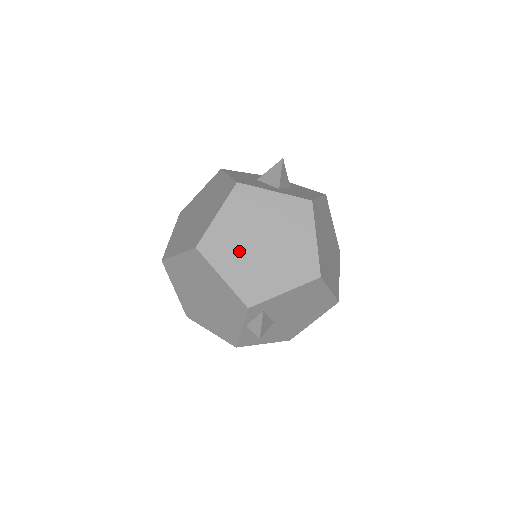
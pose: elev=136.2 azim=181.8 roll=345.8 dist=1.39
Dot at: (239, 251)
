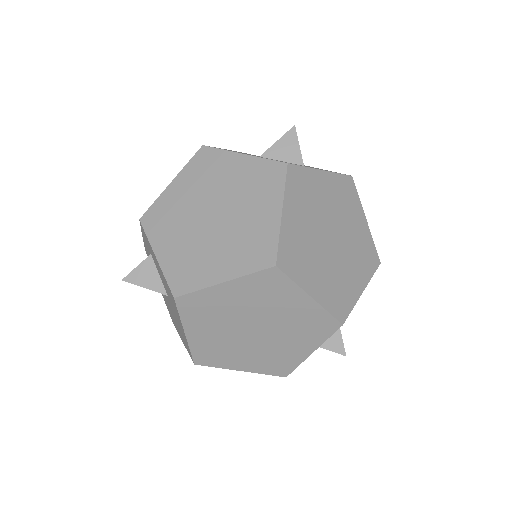
Dot at: (316, 256)
